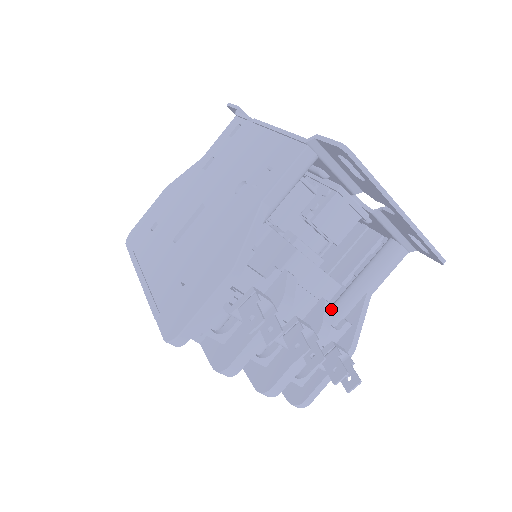
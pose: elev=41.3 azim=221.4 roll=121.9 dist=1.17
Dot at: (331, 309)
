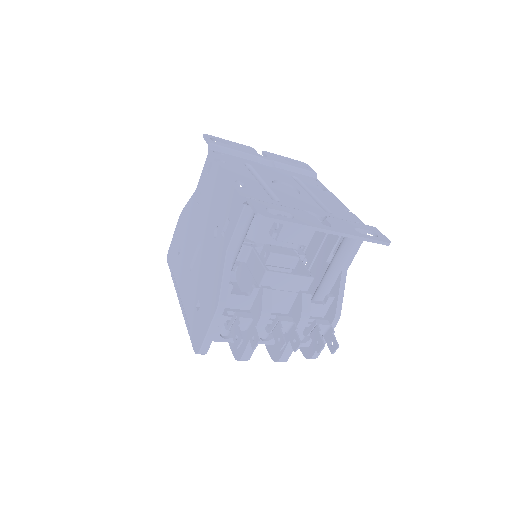
Dot at: (309, 297)
